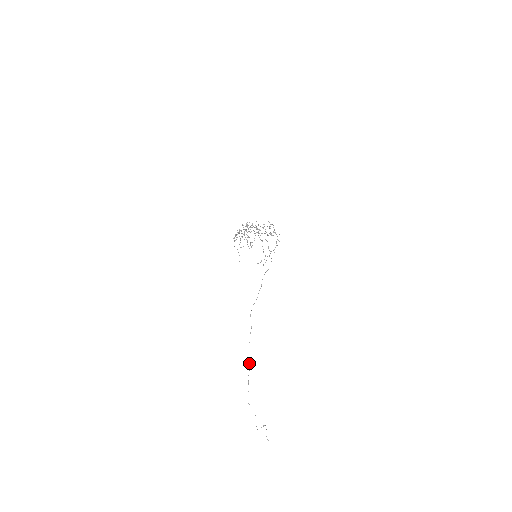
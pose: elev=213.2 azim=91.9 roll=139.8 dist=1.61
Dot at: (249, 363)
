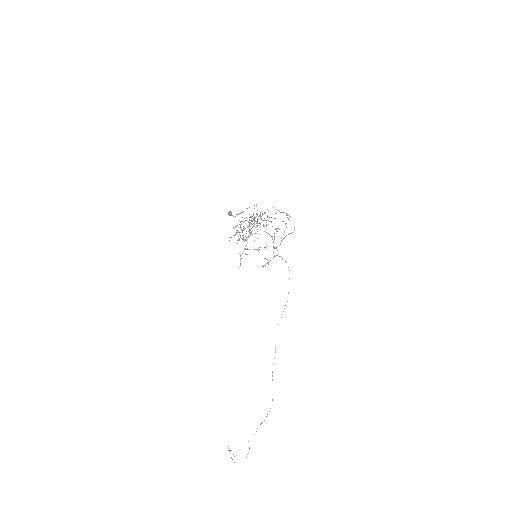
Dot at: (272, 400)
